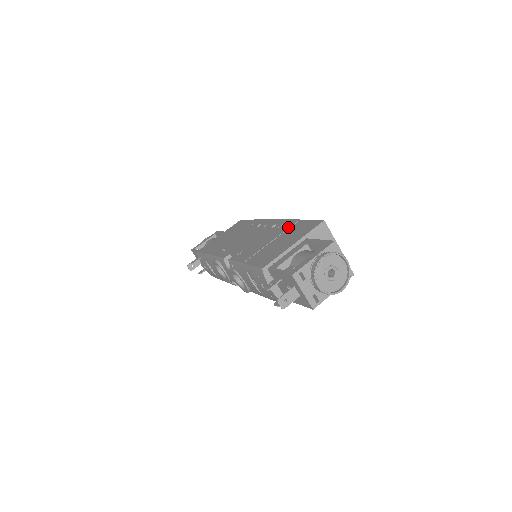
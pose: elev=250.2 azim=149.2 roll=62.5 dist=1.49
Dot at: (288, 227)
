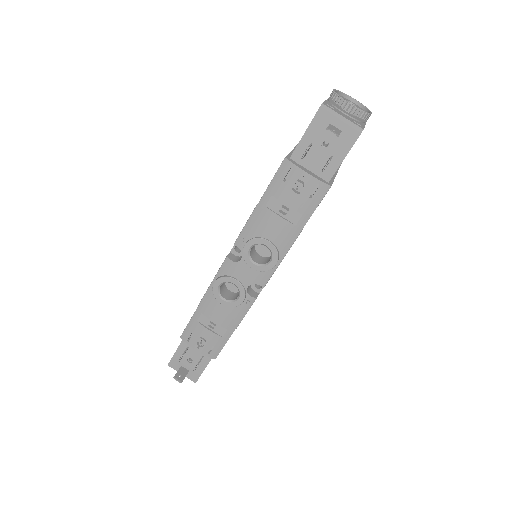
Dot at: occluded
